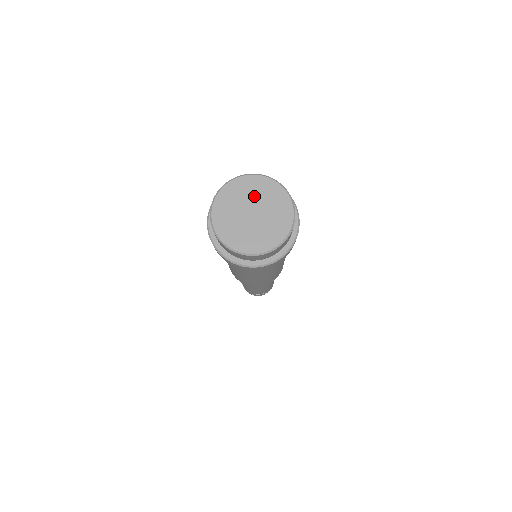
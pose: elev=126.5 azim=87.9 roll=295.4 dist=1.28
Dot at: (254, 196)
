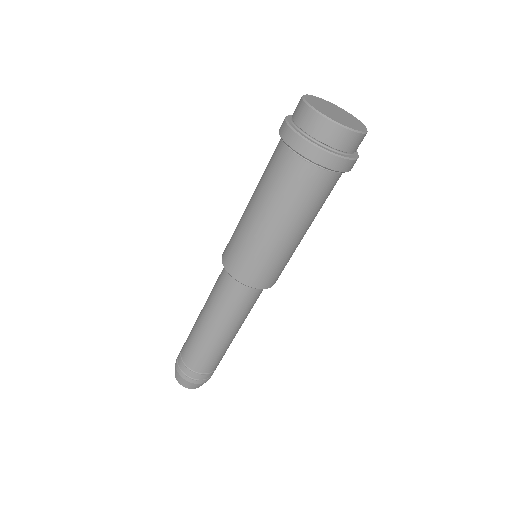
Dot at: (328, 106)
